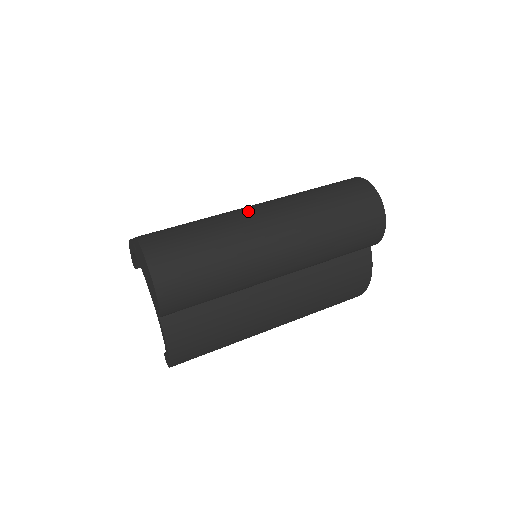
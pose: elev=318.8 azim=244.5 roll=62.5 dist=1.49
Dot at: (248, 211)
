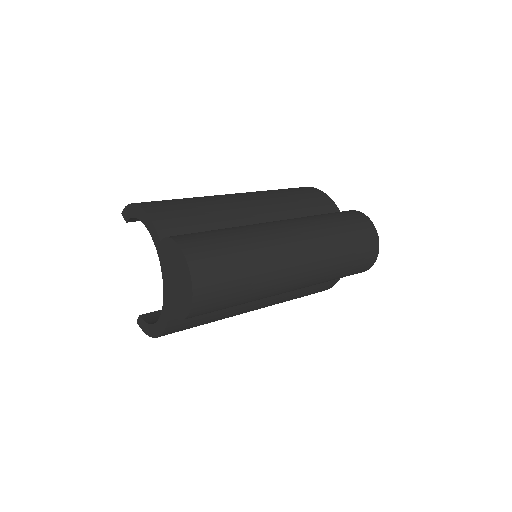
Dot at: (282, 238)
